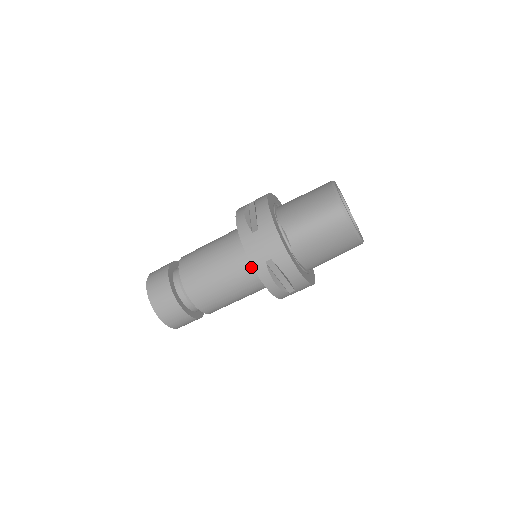
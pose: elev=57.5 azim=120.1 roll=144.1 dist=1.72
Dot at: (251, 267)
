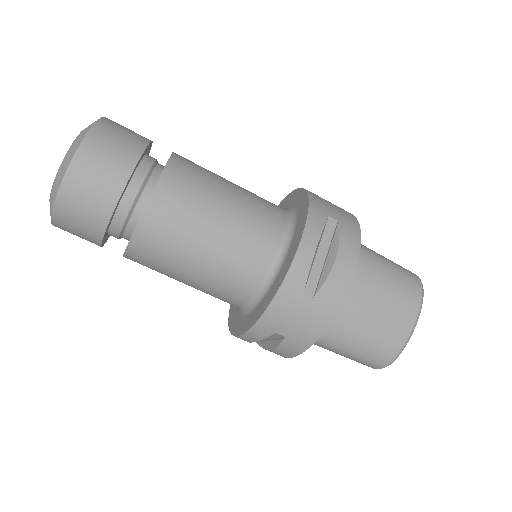
Dot at: (283, 223)
